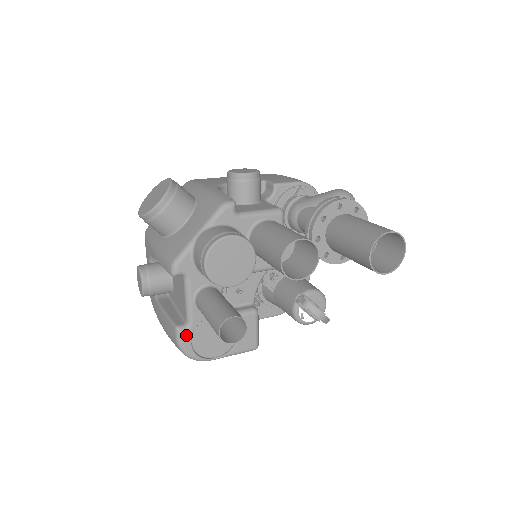
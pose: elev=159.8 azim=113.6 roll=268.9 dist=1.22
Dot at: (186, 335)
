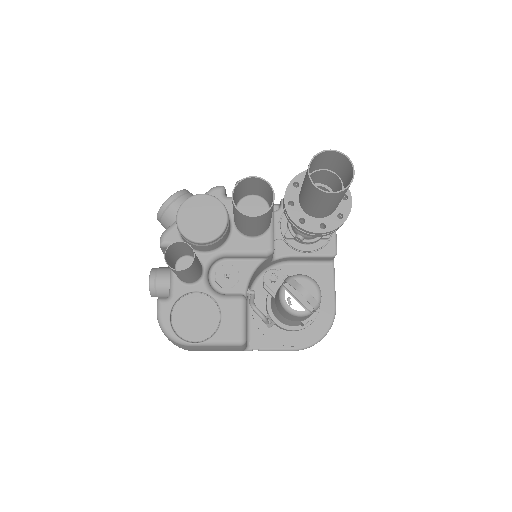
Dot at: (165, 307)
